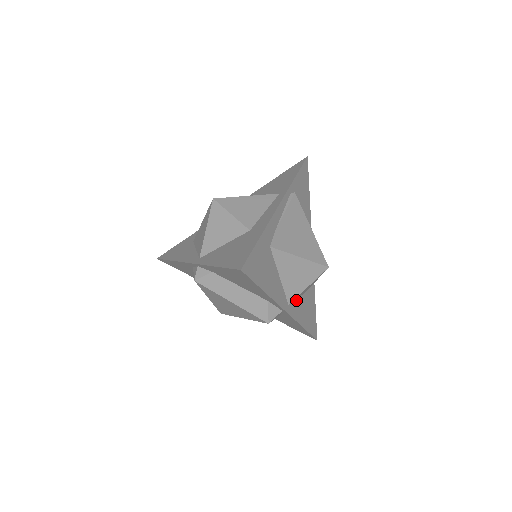
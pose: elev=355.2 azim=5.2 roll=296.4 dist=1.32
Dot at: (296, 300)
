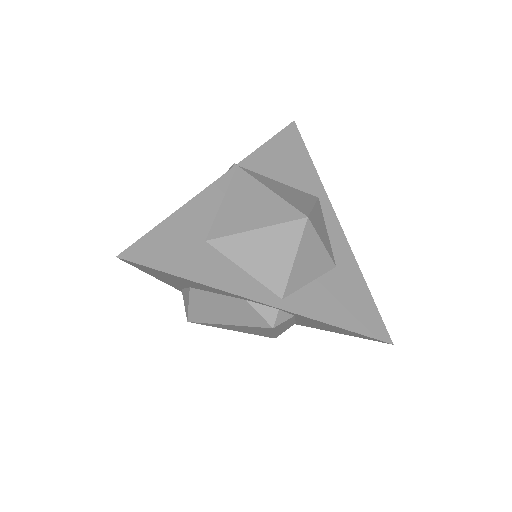
Dot at: occluded
